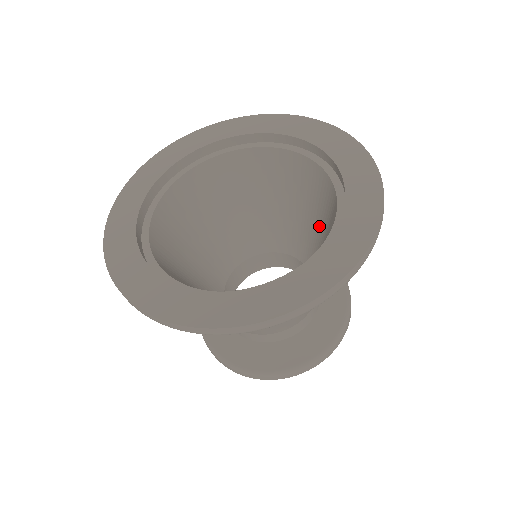
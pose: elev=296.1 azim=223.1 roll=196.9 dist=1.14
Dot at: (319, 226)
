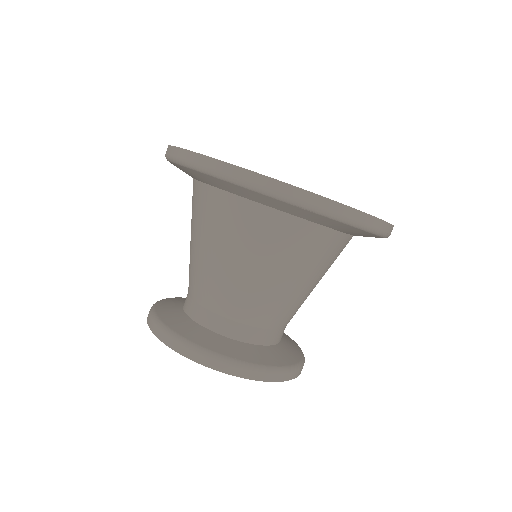
Dot at: occluded
